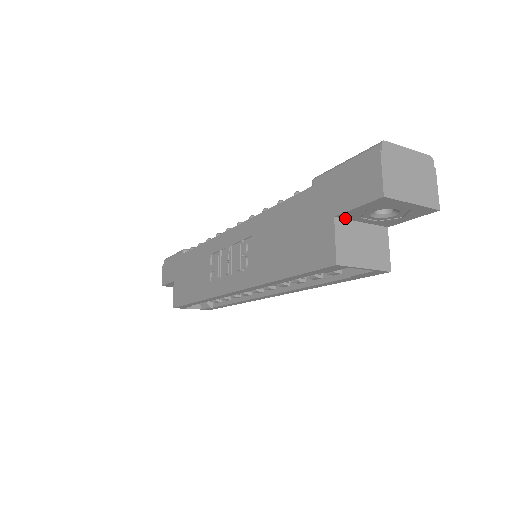
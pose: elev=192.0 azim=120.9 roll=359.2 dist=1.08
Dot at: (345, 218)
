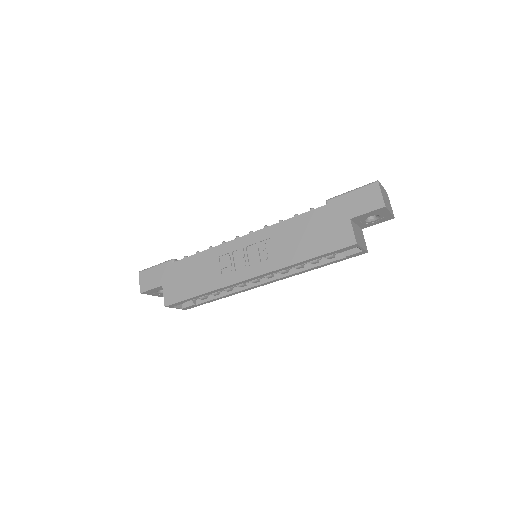
Dot at: (353, 220)
